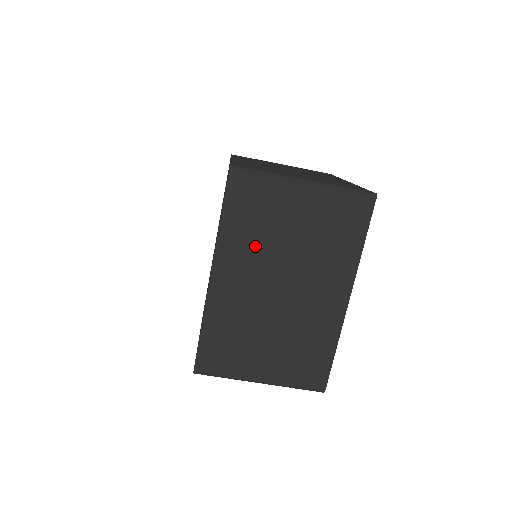
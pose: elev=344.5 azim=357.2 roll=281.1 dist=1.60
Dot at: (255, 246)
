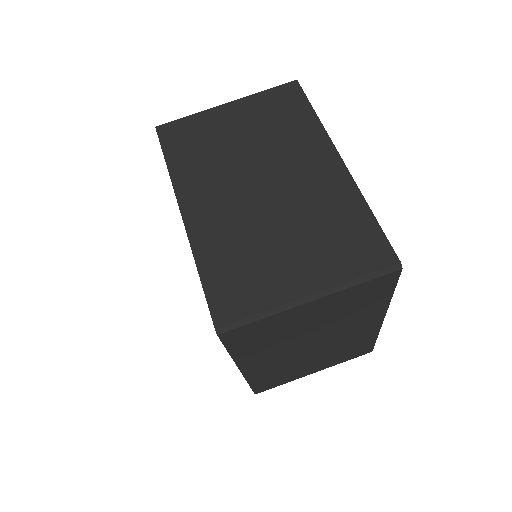
Dot at: (211, 166)
